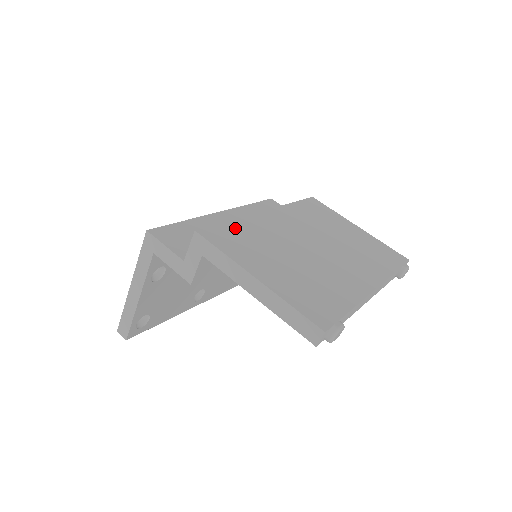
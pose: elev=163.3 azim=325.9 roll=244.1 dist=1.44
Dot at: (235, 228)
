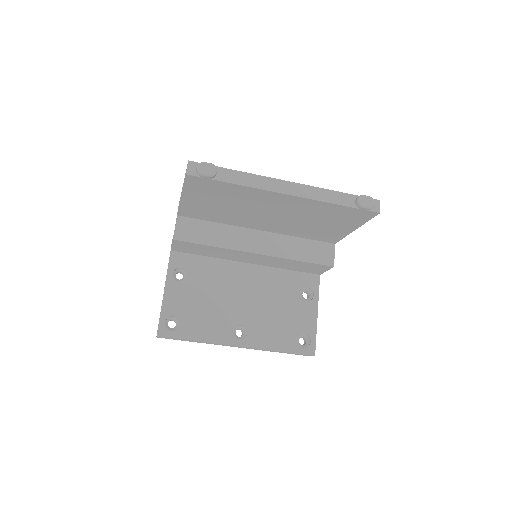
Dot at: occluded
